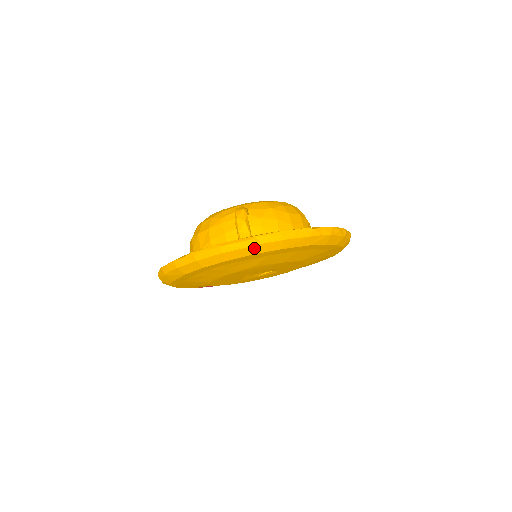
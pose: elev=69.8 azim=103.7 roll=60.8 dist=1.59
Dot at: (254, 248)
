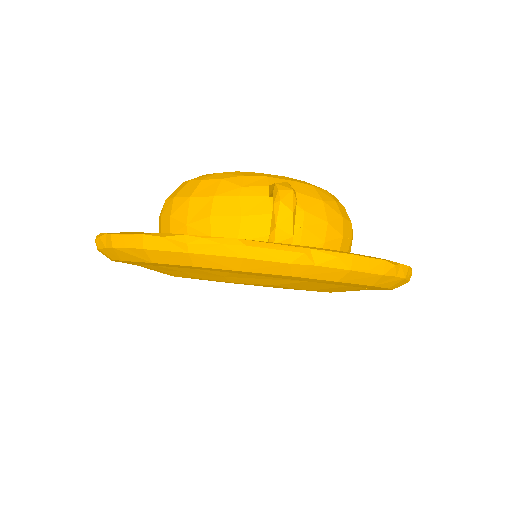
Dot at: (299, 268)
